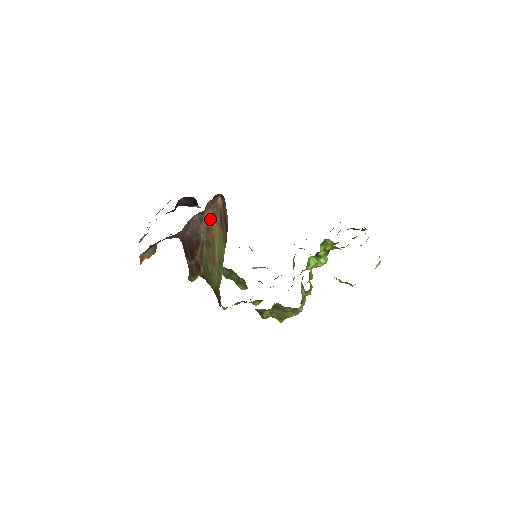
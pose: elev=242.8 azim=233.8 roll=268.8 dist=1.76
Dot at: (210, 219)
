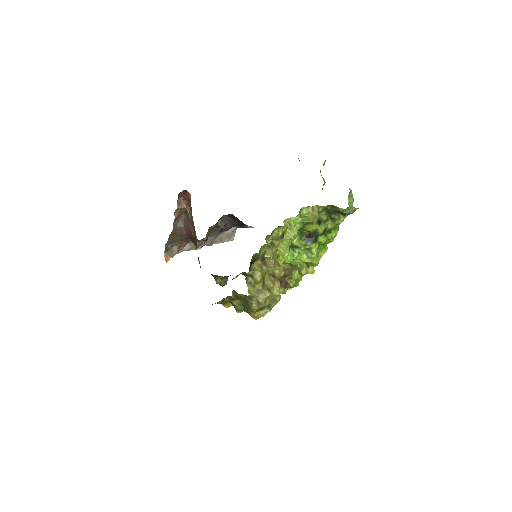
Dot at: (192, 216)
